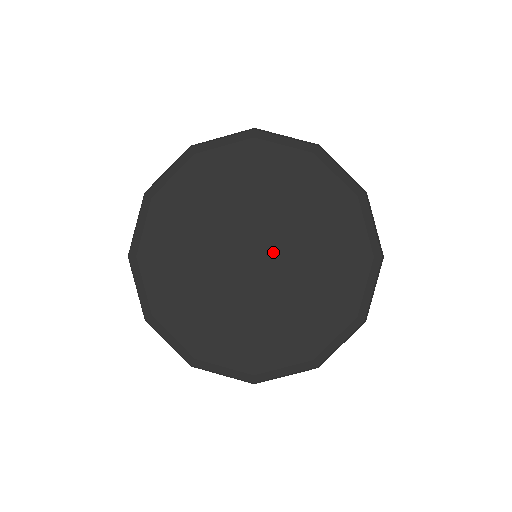
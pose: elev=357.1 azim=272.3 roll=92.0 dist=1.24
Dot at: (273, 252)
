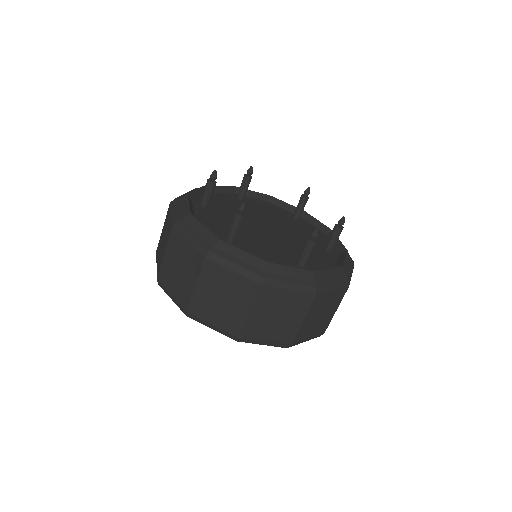
Dot at: occluded
